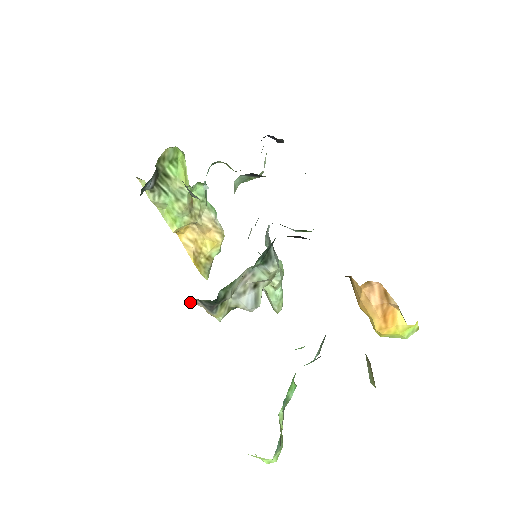
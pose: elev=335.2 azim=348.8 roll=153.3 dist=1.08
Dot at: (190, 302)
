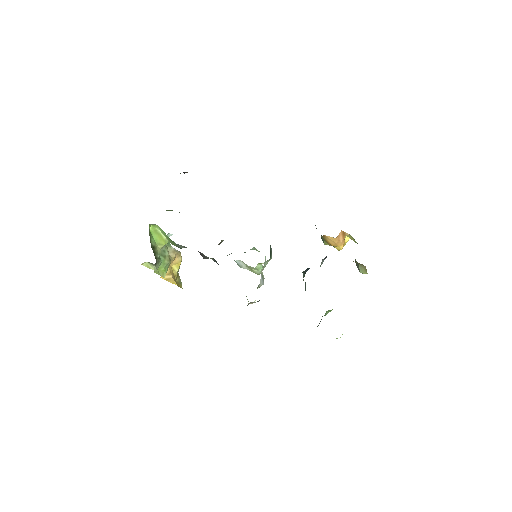
Dot at: occluded
